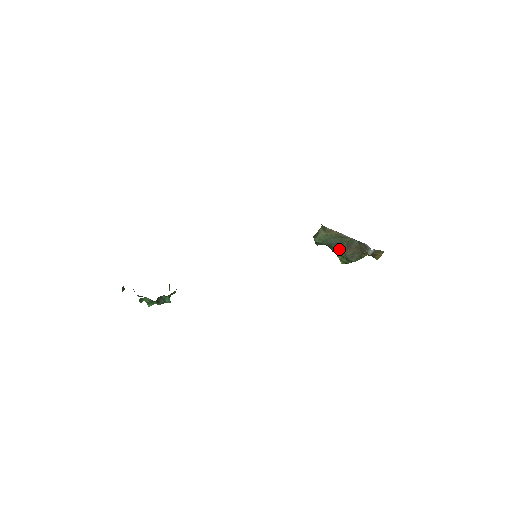
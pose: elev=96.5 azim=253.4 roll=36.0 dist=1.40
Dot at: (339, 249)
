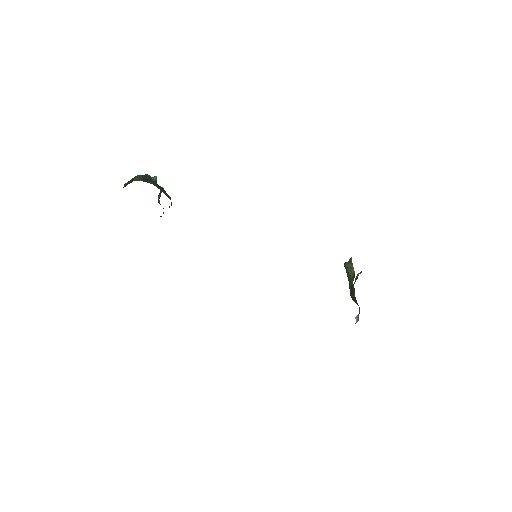
Dot at: occluded
